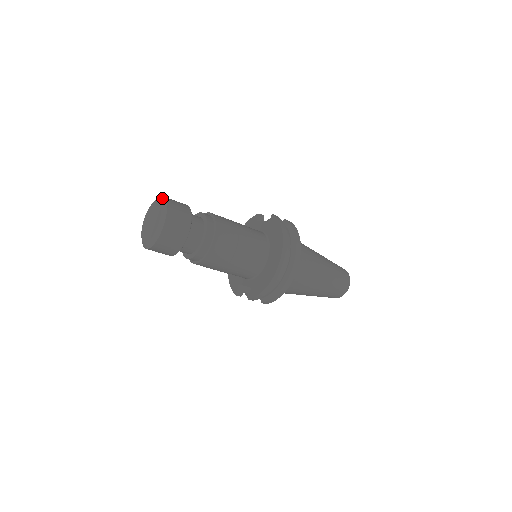
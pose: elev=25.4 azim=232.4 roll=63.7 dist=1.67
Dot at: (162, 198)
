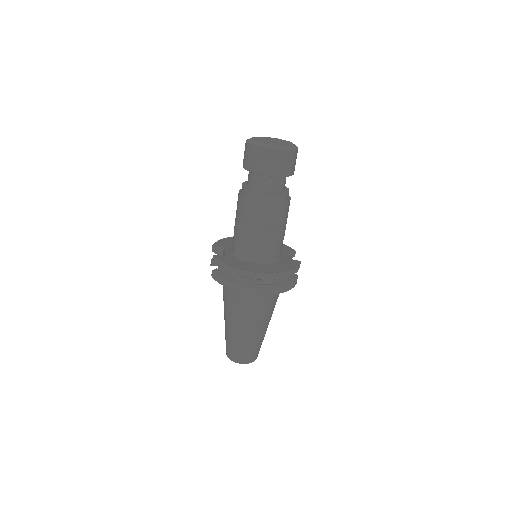
Dot at: occluded
